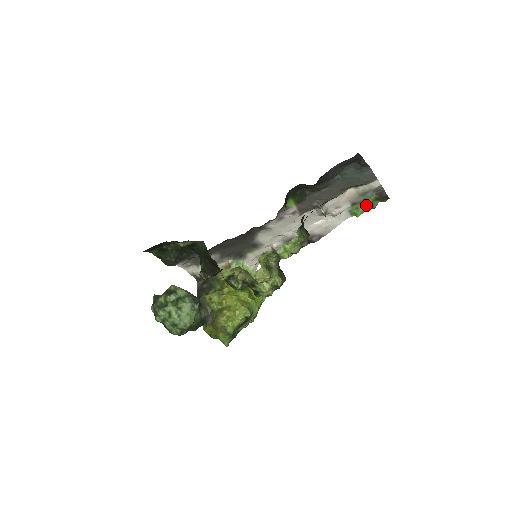
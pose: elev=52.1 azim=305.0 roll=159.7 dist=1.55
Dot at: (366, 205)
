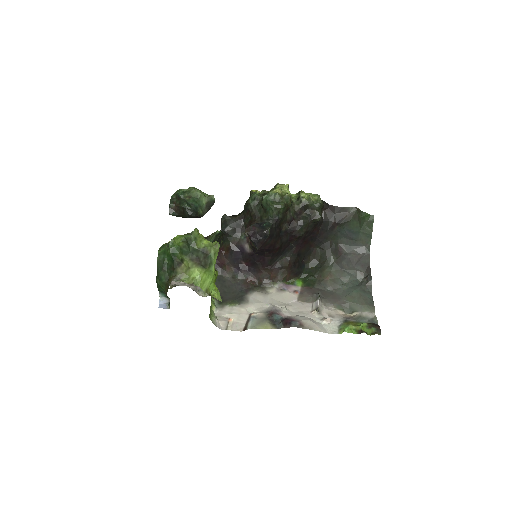
Dot at: (357, 326)
